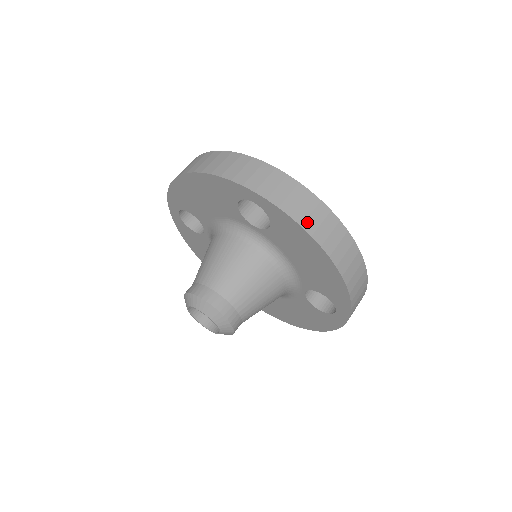
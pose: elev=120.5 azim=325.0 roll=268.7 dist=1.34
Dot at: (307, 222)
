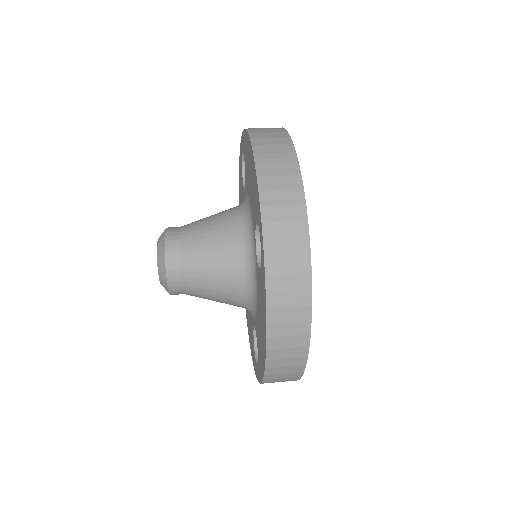
Dot at: (276, 310)
